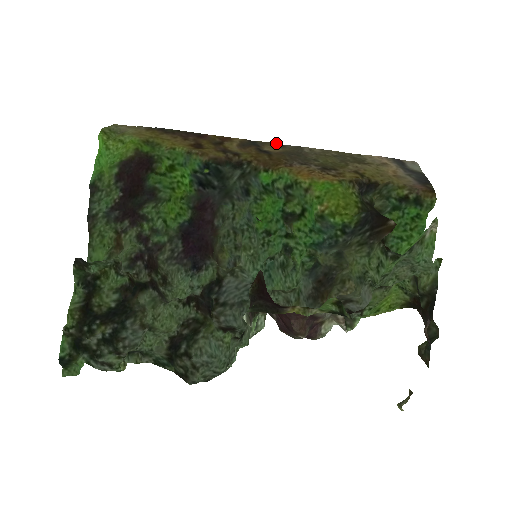
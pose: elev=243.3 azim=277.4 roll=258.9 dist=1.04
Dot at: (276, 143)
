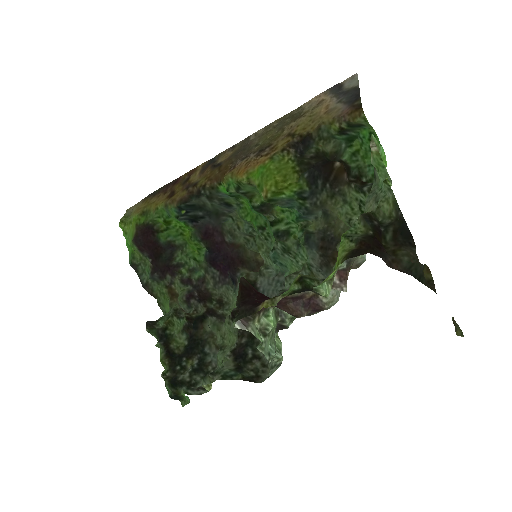
Dot at: (229, 148)
